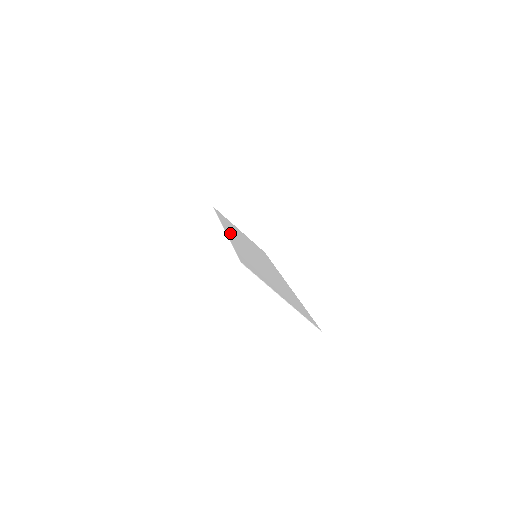
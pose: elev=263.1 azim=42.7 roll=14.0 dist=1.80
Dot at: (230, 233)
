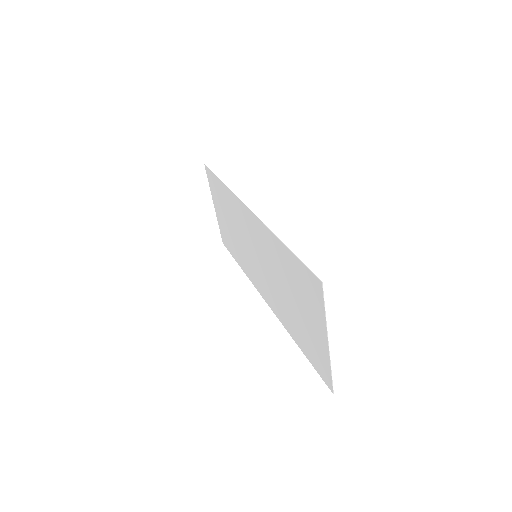
Dot at: (249, 216)
